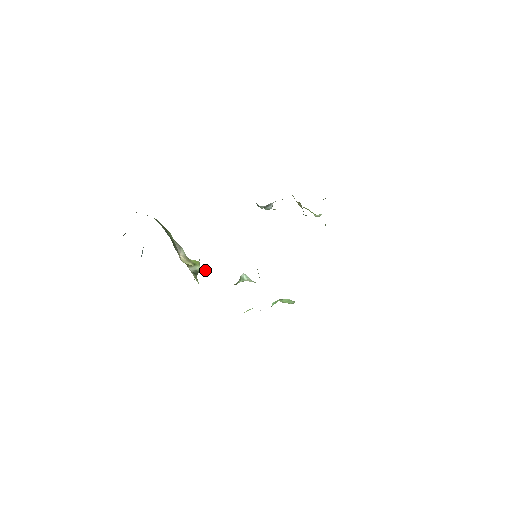
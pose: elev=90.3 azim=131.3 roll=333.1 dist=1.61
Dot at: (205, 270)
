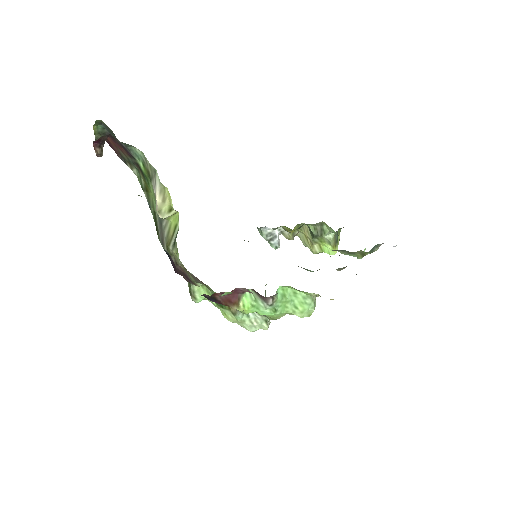
Dot at: (196, 290)
